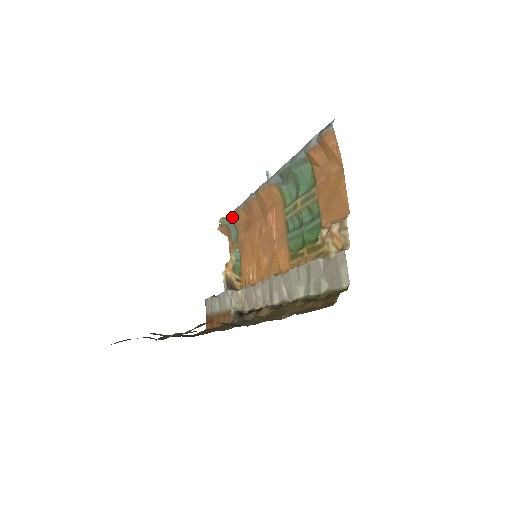
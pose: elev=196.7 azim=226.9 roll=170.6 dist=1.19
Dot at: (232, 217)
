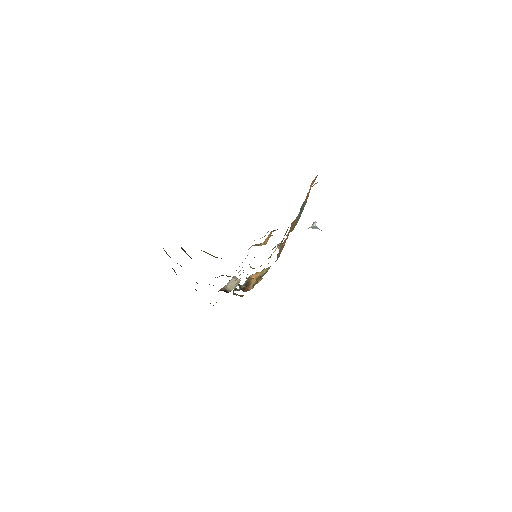
Dot at: (282, 243)
